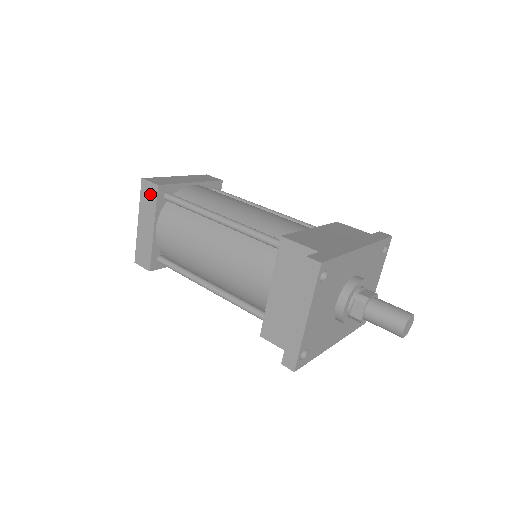
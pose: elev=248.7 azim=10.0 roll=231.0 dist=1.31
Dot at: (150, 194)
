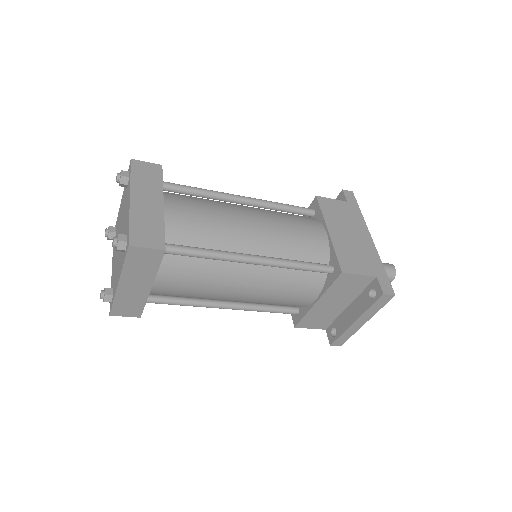
Dot at: (147, 259)
